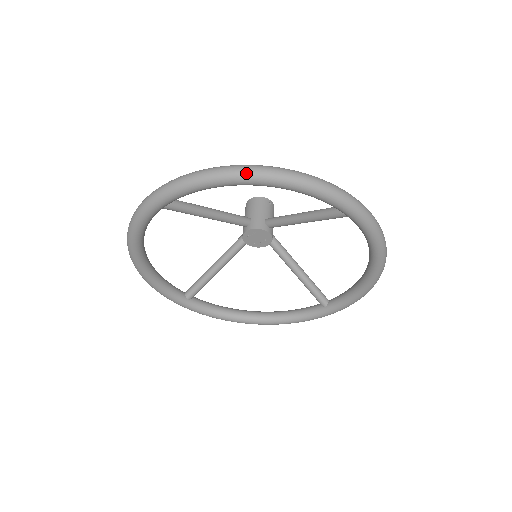
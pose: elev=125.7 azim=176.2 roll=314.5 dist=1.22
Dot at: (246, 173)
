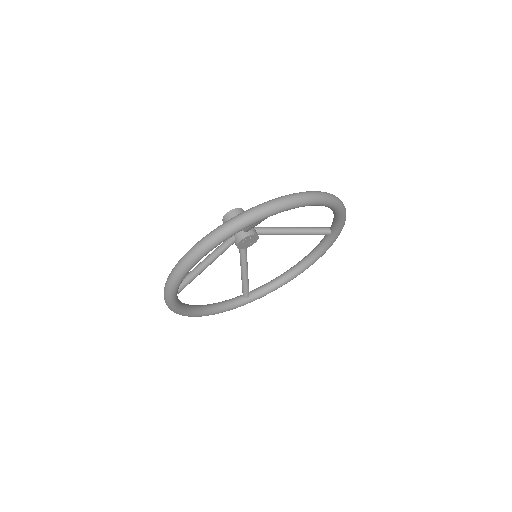
Dot at: (337, 201)
